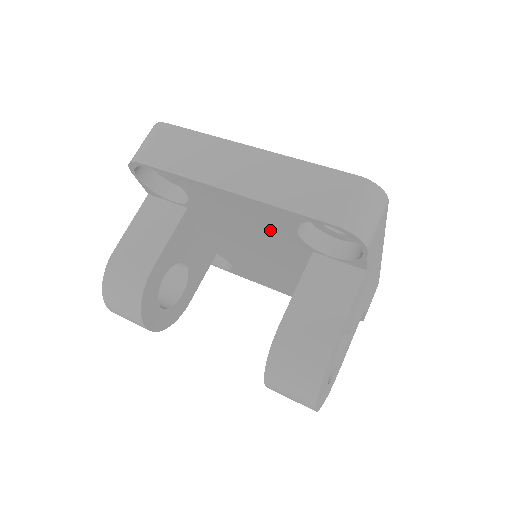
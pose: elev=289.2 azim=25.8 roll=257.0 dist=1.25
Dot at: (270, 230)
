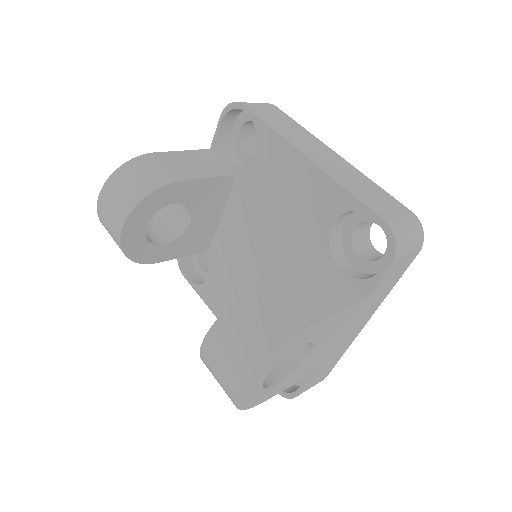
Dot at: (303, 219)
